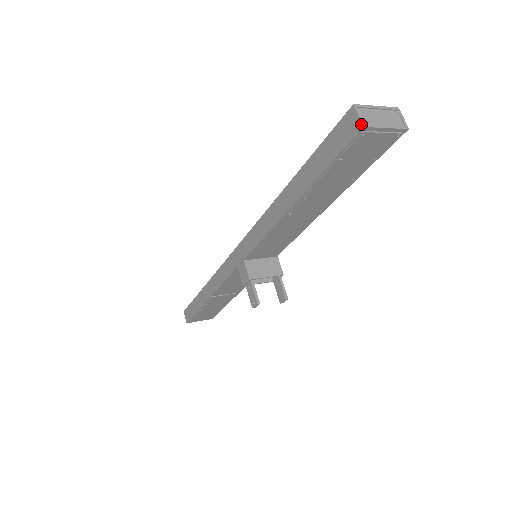
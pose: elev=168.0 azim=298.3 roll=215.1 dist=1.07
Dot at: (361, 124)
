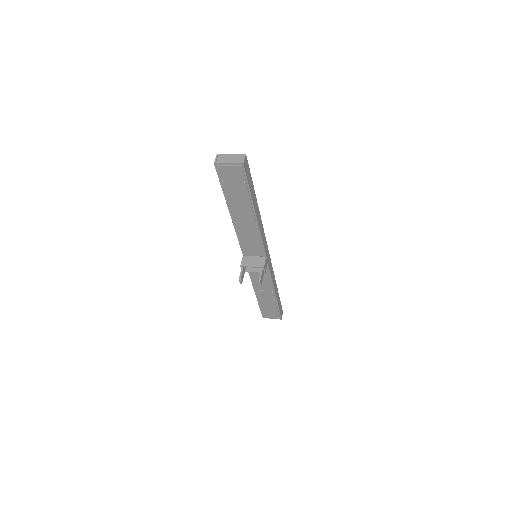
Dot at: (214, 162)
